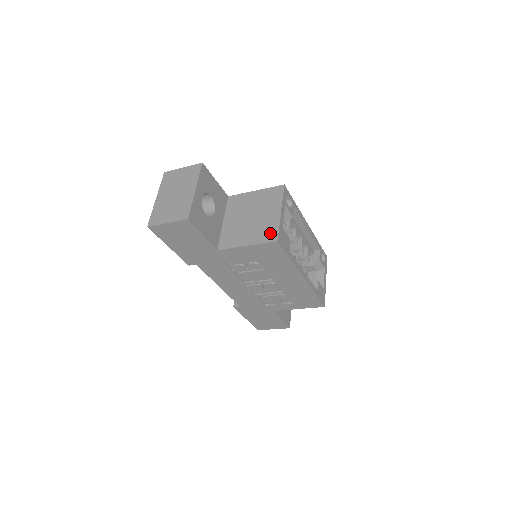
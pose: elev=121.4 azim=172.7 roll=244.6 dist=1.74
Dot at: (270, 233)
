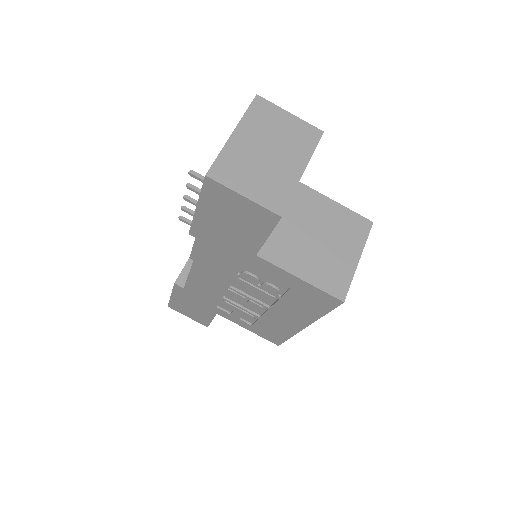
Dot at: (338, 283)
